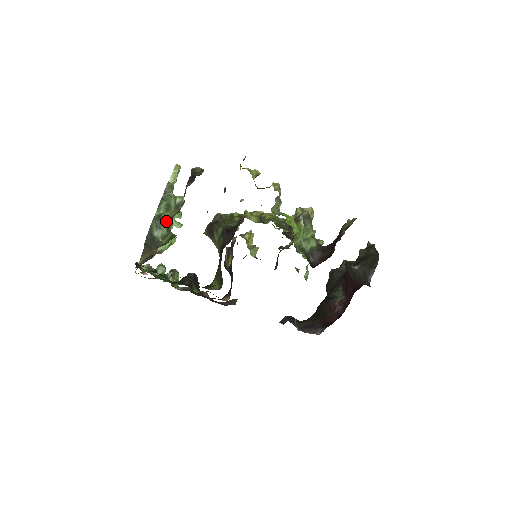
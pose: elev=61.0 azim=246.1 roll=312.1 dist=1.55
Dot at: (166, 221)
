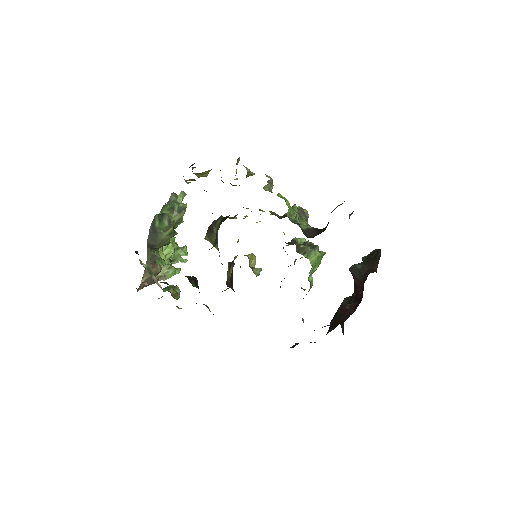
Dot at: (168, 215)
